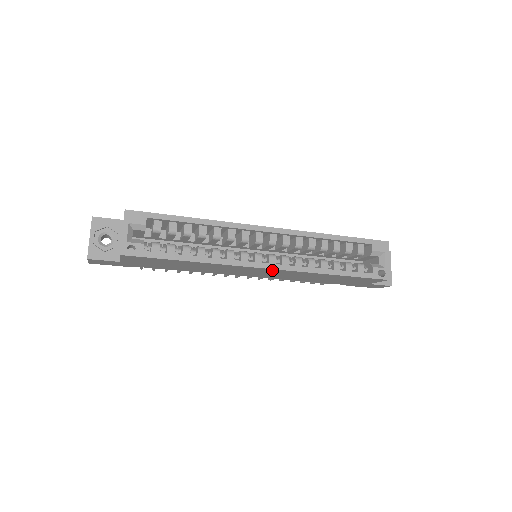
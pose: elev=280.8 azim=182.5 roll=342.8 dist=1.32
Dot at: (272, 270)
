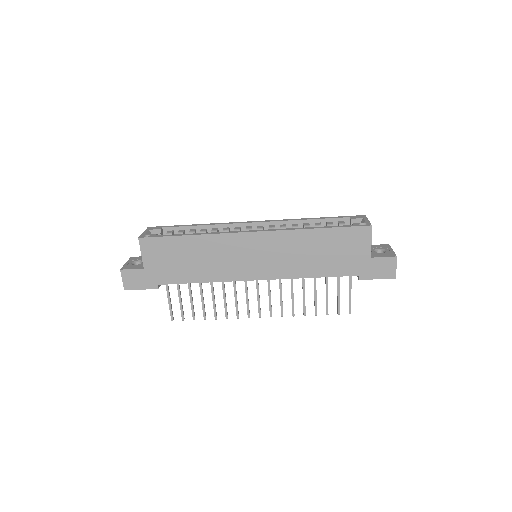
Dot at: (260, 237)
